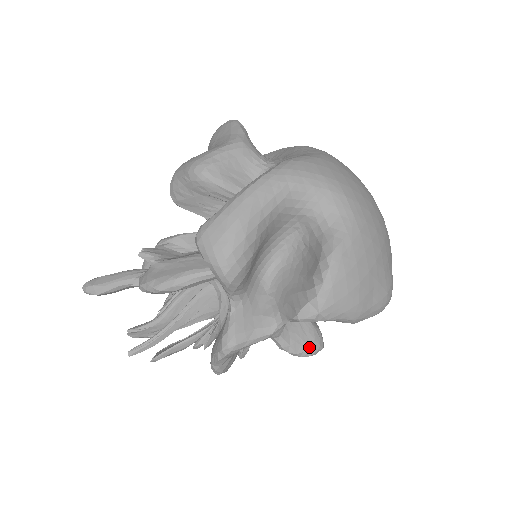
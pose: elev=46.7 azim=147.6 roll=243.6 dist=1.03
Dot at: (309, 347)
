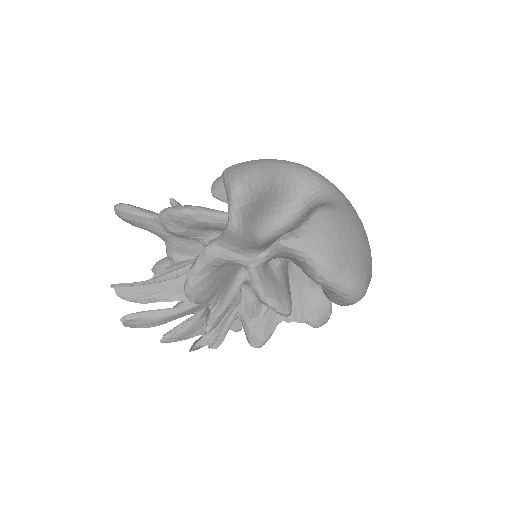
Dot at: (278, 299)
